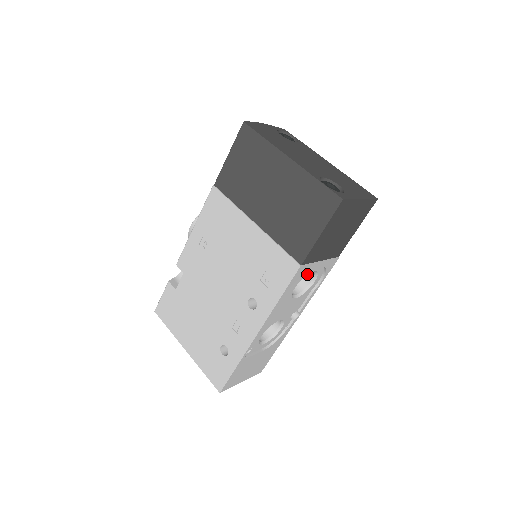
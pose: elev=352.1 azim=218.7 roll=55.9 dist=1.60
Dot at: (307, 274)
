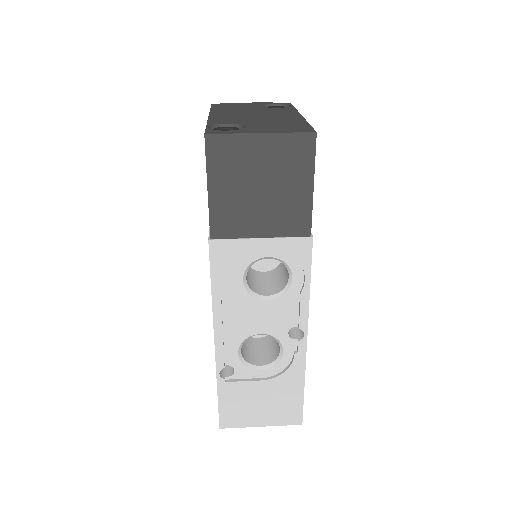
Dot at: (254, 260)
